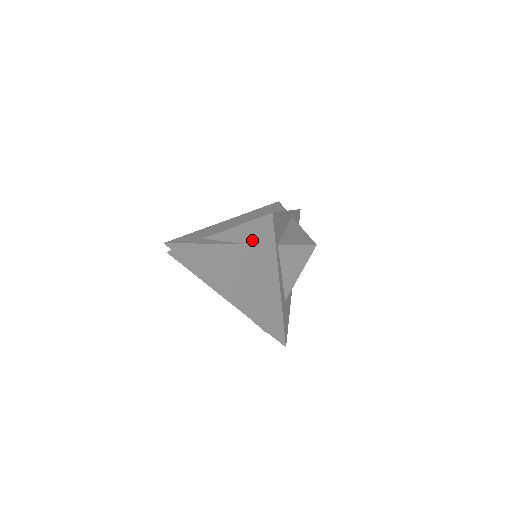
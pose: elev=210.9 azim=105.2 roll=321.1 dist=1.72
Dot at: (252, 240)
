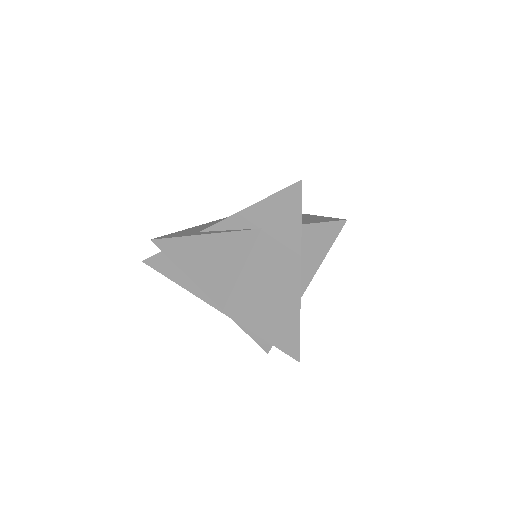
Dot at: (270, 221)
